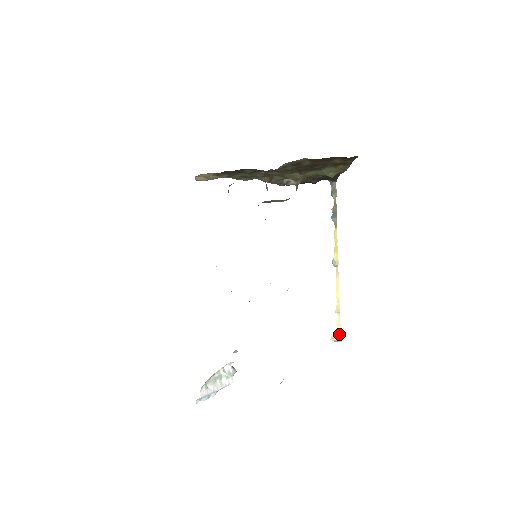
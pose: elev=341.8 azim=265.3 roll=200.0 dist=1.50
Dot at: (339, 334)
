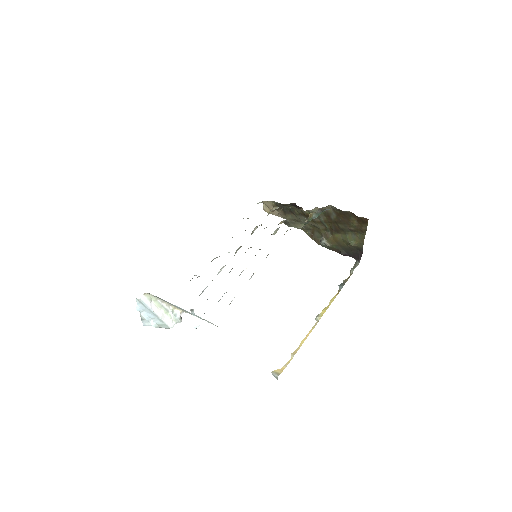
Dot at: (281, 371)
